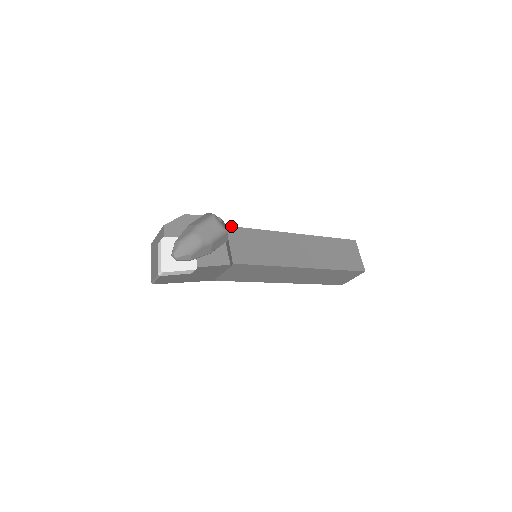
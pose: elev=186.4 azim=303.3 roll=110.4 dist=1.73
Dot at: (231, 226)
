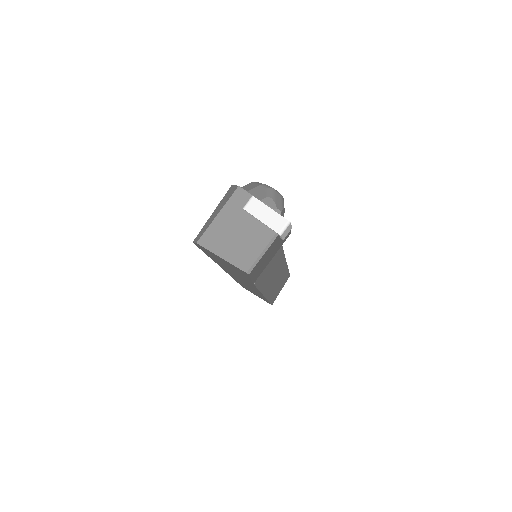
Dot at: occluded
